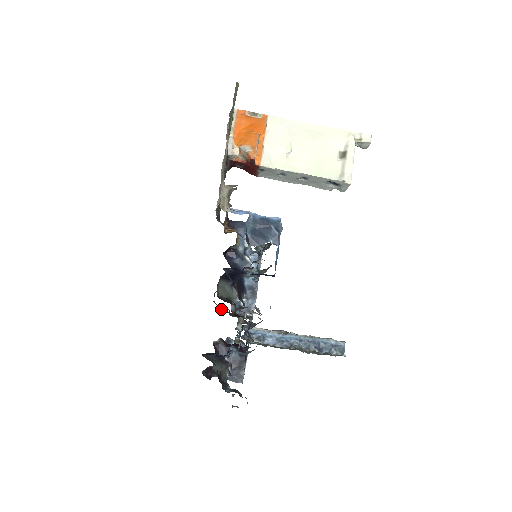
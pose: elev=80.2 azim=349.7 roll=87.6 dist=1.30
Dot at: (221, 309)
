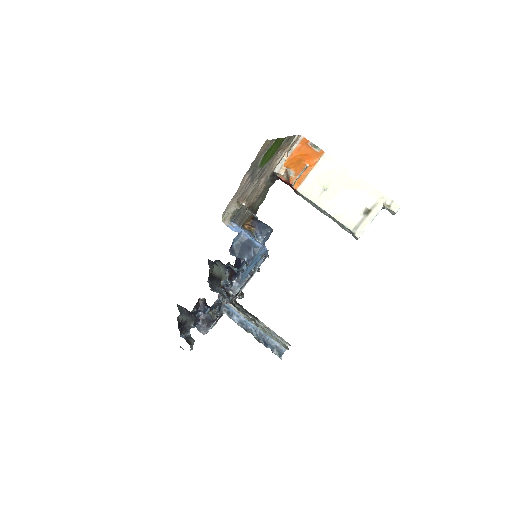
Dot at: occluded
